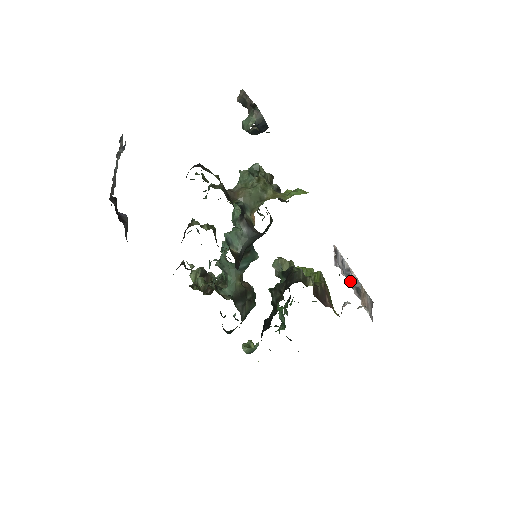
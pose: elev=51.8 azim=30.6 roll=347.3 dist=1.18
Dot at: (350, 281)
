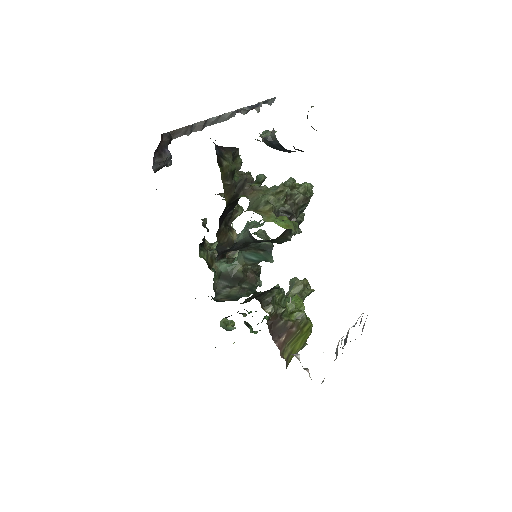
Dot at: occluded
